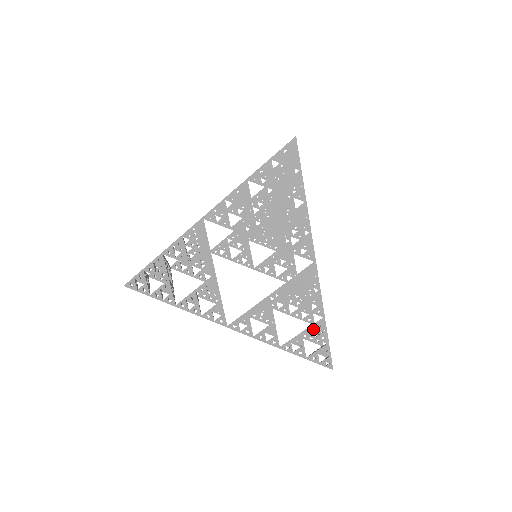
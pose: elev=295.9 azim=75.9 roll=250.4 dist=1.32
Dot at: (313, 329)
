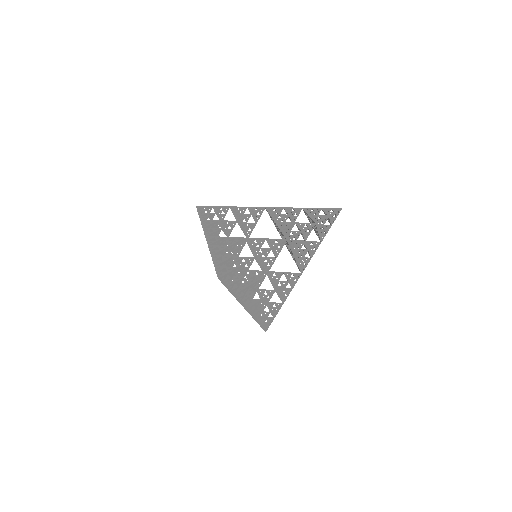
Dot at: (308, 212)
